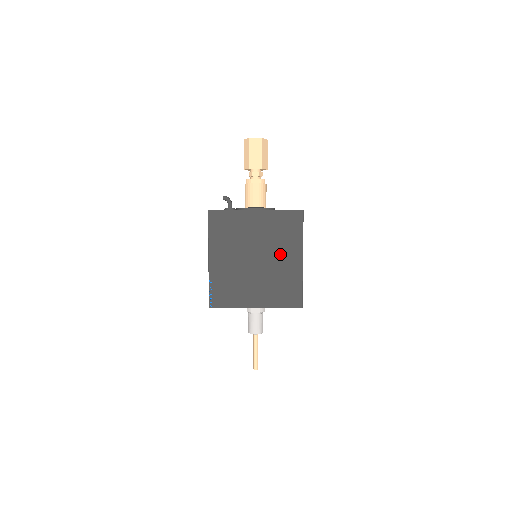
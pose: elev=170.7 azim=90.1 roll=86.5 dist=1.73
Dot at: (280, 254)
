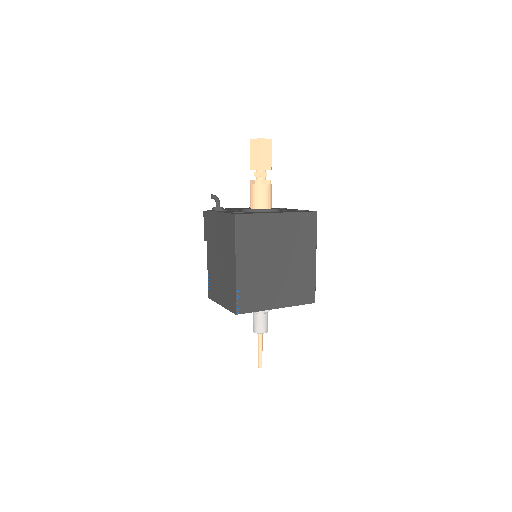
Dot at: (298, 254)
